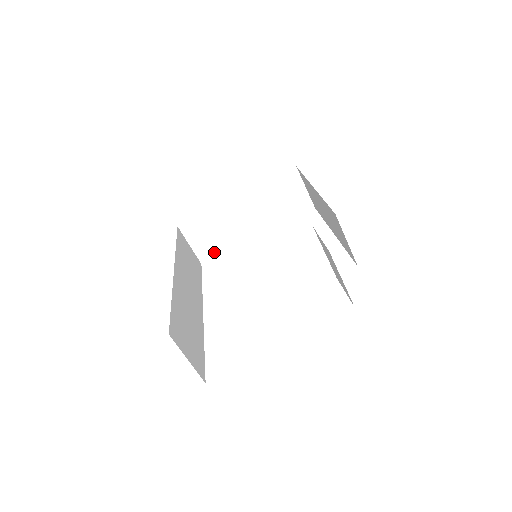
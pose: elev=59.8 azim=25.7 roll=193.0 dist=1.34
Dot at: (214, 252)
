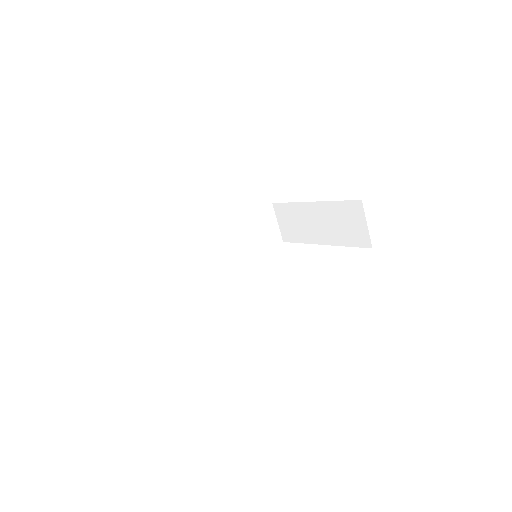
Dot at: (292, 238)
